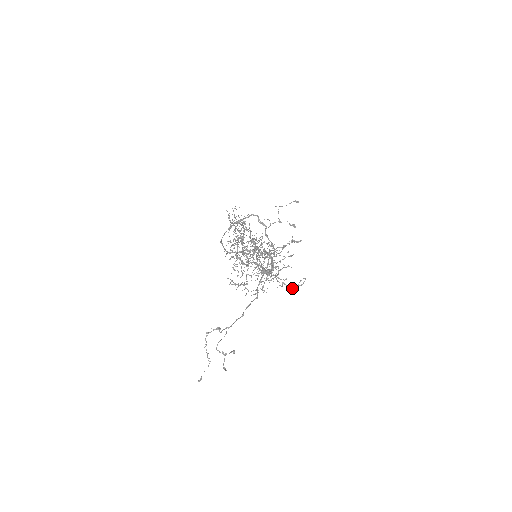
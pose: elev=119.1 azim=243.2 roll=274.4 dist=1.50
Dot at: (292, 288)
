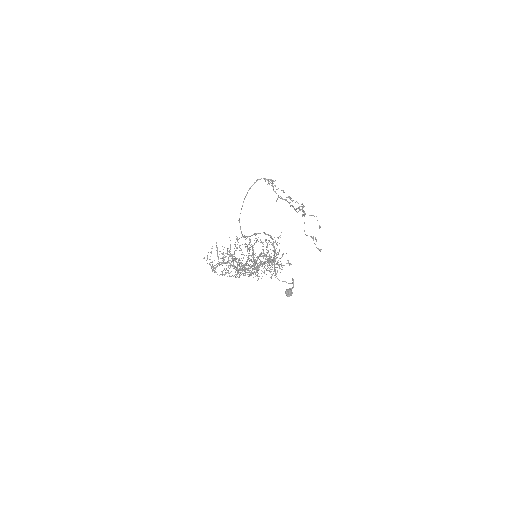
Dot at: (291, 283)
